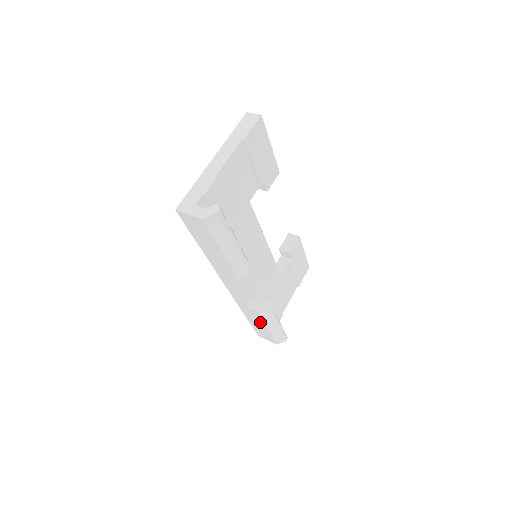
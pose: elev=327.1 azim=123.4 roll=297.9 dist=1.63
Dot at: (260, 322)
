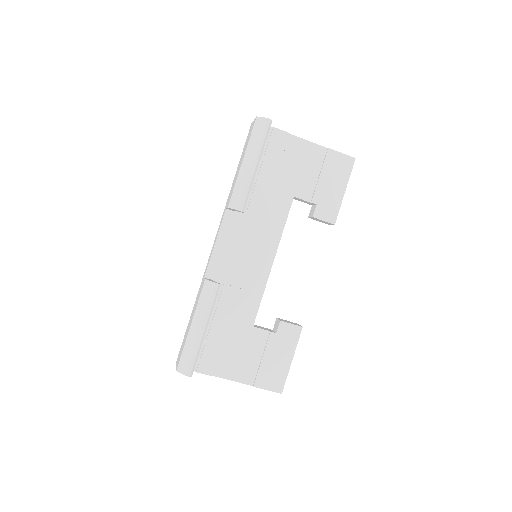
Dot at: occluded
